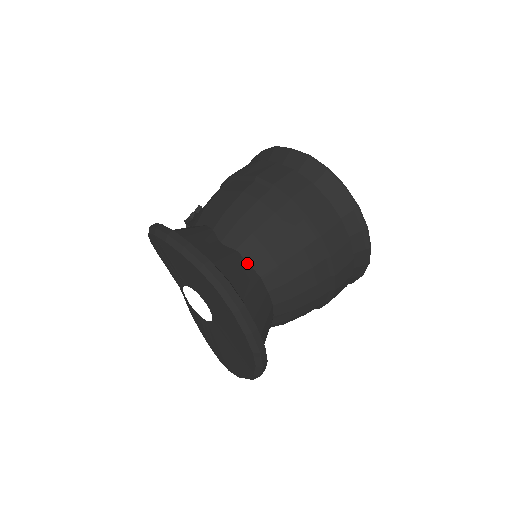
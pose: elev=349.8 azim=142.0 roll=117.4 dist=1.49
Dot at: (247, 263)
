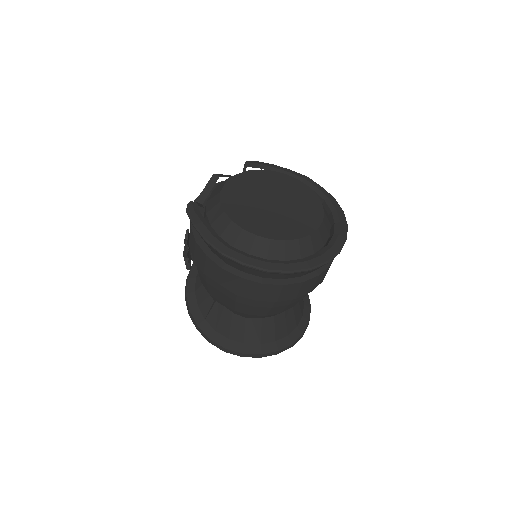
Dot at: (273, 318)
